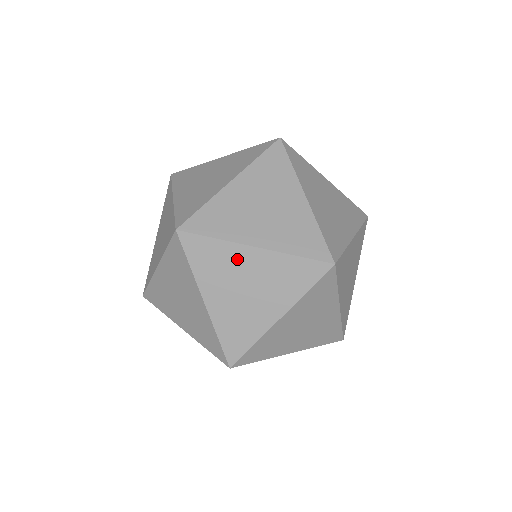
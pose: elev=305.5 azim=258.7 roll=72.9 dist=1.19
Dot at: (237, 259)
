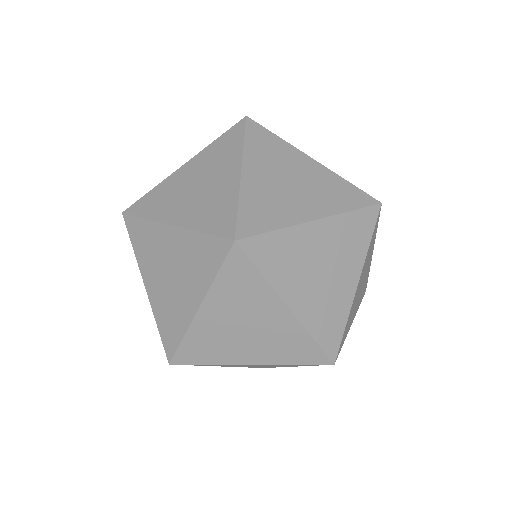
Dot at: (304, 242)
